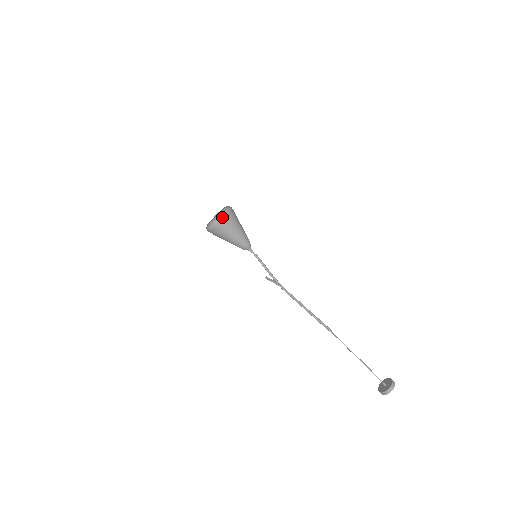
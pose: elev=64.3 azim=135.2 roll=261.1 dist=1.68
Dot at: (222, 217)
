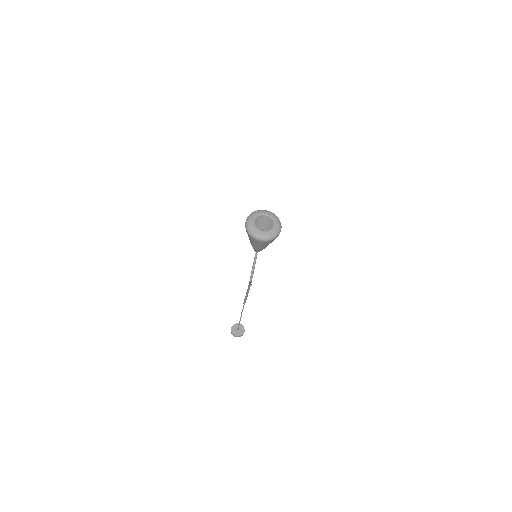
Dot at: (270, 240)
